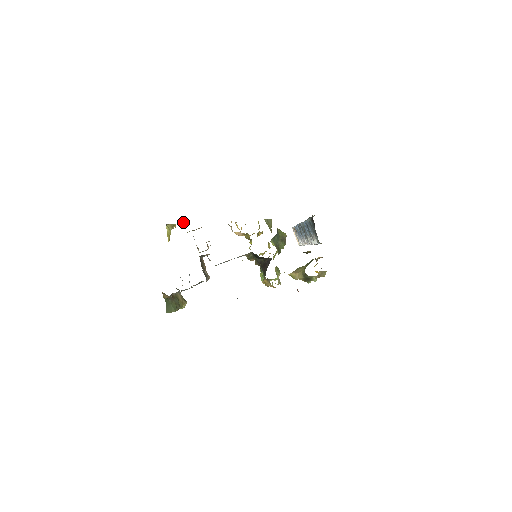
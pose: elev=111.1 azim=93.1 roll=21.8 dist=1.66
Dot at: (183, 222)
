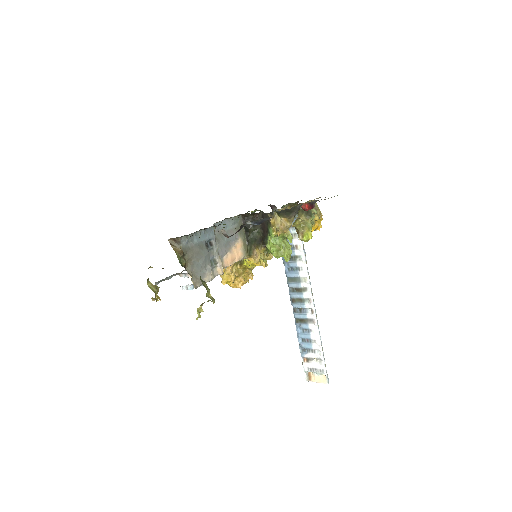
Dot at: occluded
